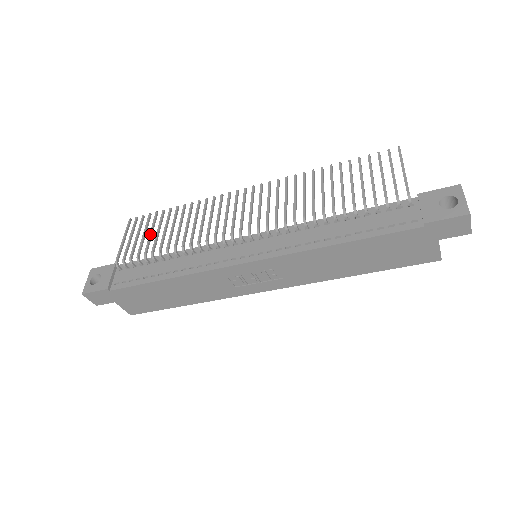
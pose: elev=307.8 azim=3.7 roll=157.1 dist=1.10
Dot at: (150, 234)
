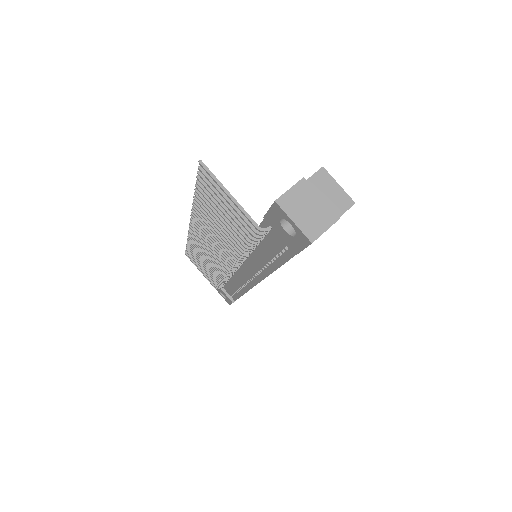
Dot at: occluded
